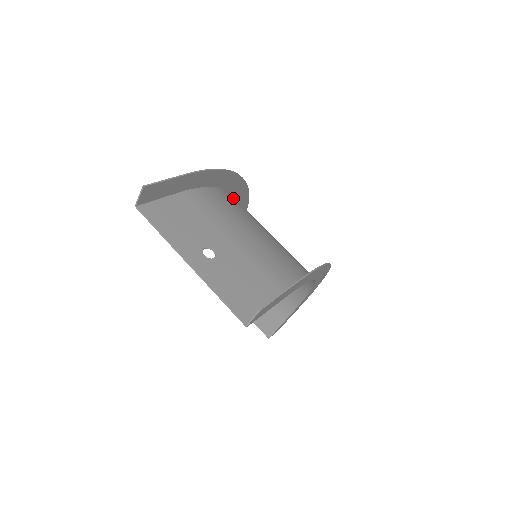
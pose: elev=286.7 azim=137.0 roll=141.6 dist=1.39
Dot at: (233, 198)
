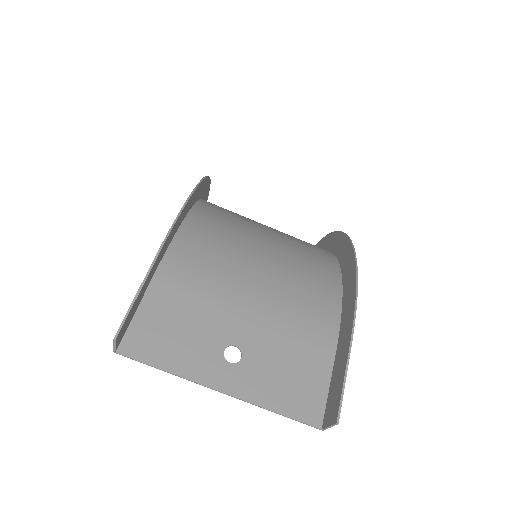
Dot at: (204, 218)
